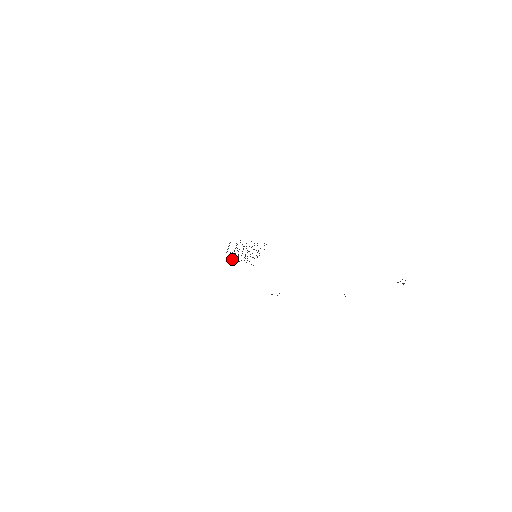
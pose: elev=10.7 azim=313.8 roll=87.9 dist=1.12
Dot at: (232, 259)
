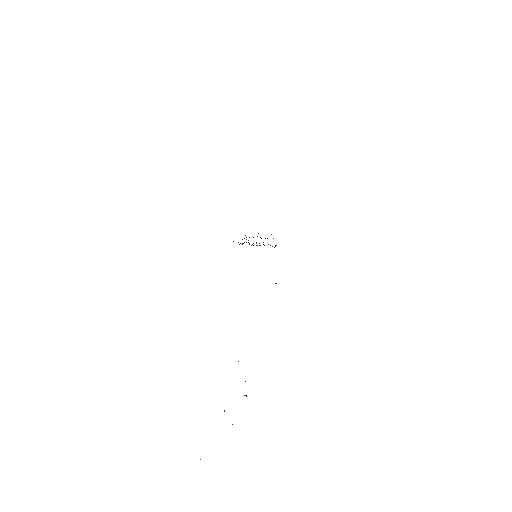
Dot at: occluded
